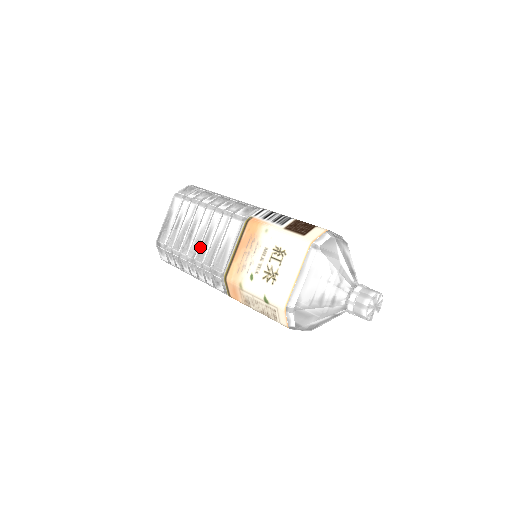
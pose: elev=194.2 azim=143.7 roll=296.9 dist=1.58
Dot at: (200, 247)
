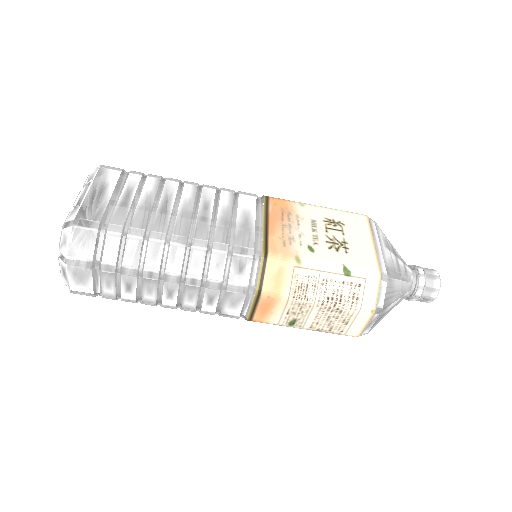
Dot at: (193, 223)
